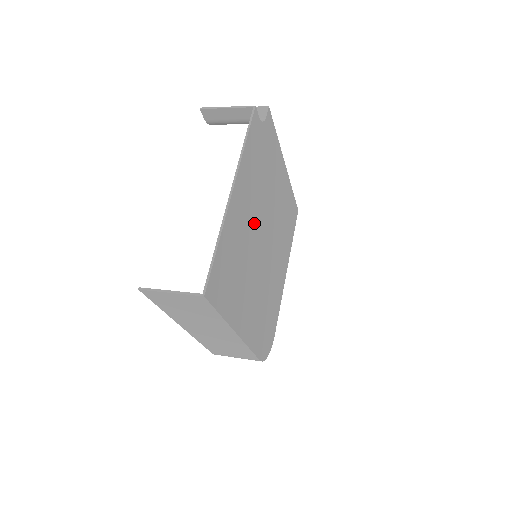
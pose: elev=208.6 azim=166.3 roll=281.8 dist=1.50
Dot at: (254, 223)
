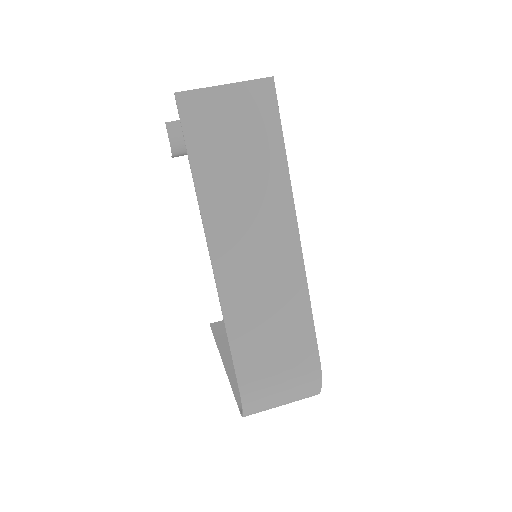
Dot at: occluded
